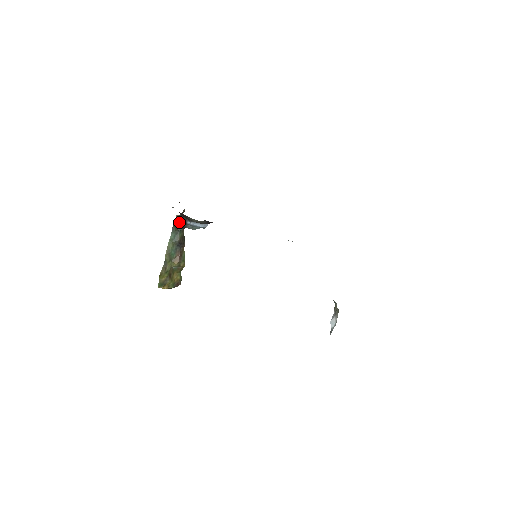
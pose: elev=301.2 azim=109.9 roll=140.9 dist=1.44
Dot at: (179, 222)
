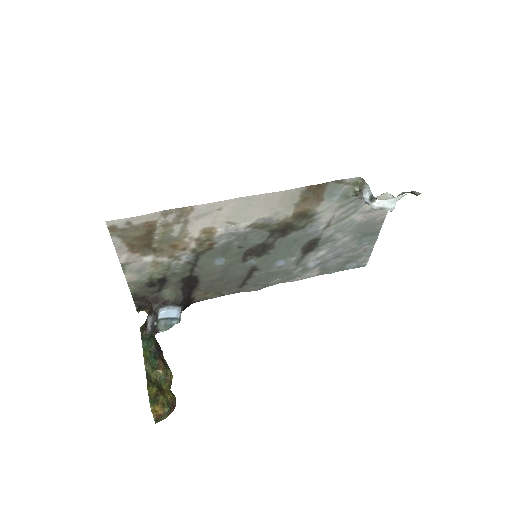
Dot at: (149, 318)
